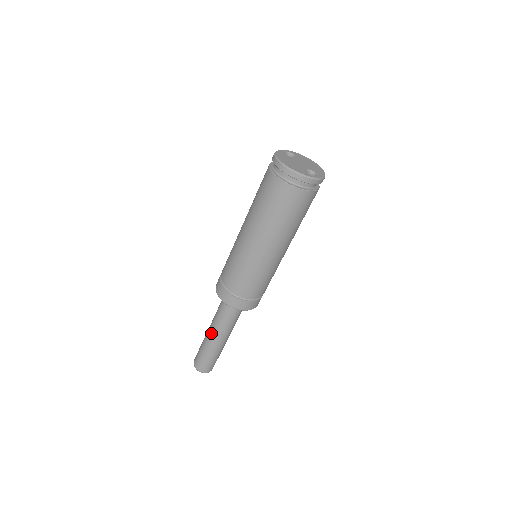
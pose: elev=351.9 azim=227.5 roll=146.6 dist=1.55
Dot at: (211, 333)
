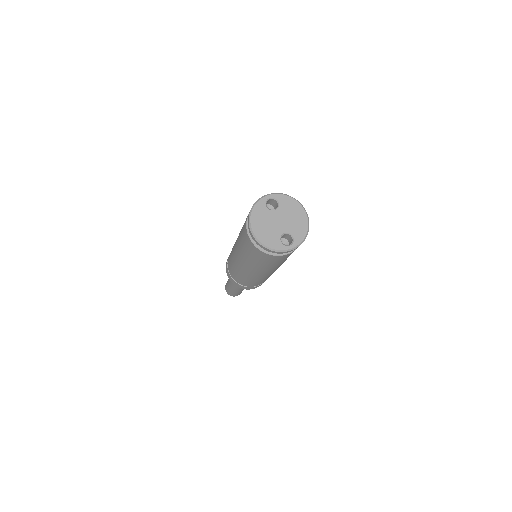
Dot at: (231, 282)
